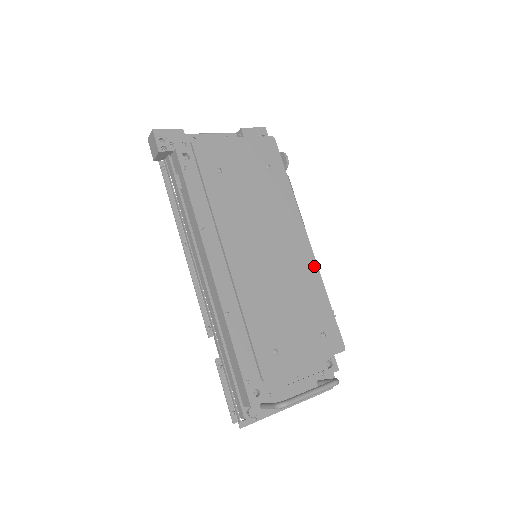
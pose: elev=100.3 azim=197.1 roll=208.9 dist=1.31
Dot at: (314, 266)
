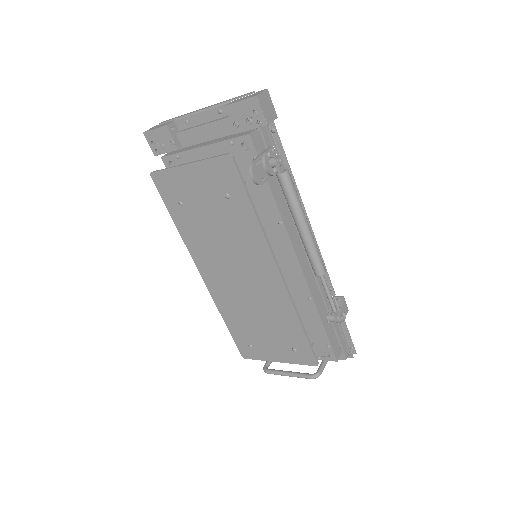
Dot at: (286, 298)
